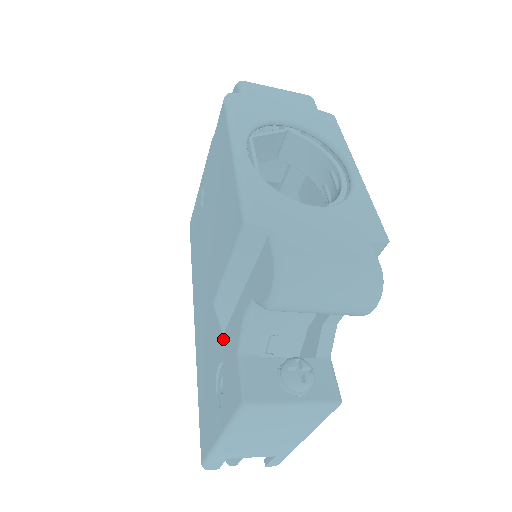
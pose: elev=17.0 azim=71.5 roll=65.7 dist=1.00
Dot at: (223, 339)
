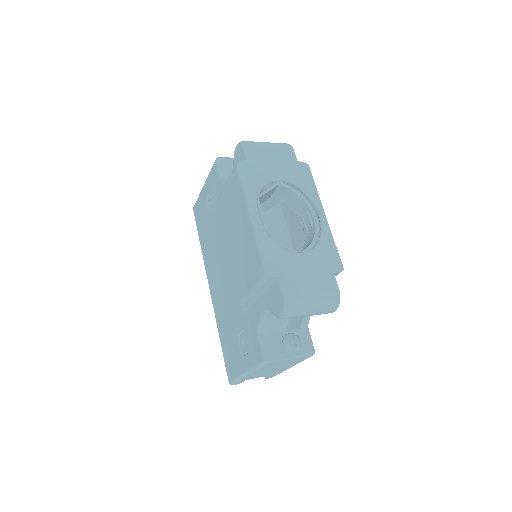
Dot at: (243, 318)
